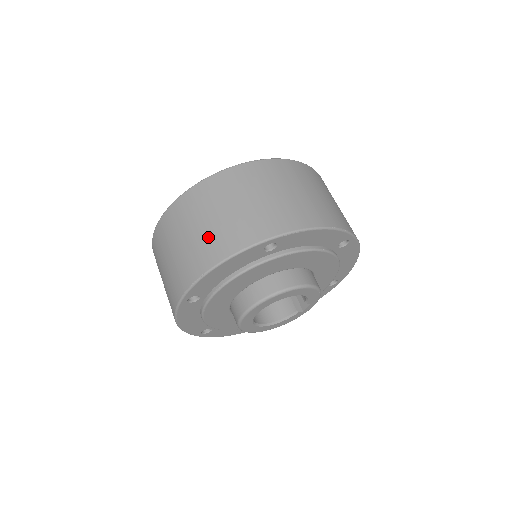
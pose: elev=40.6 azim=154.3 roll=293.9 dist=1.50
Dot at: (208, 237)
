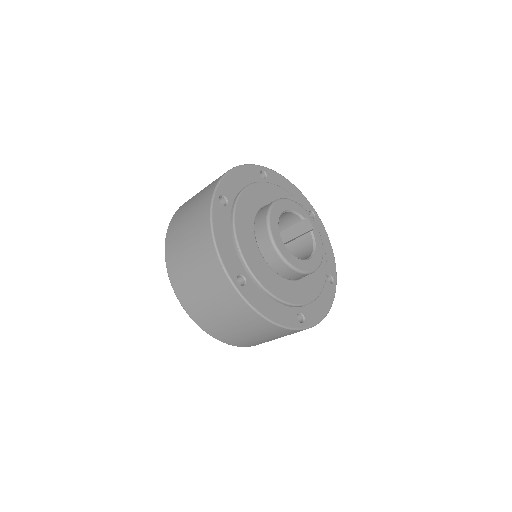
Dot at: (195, 244)
